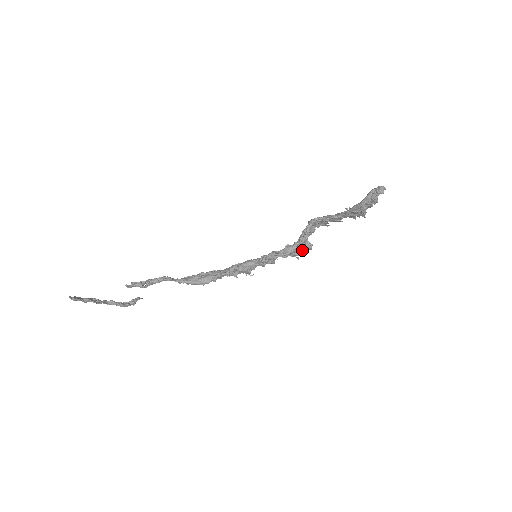
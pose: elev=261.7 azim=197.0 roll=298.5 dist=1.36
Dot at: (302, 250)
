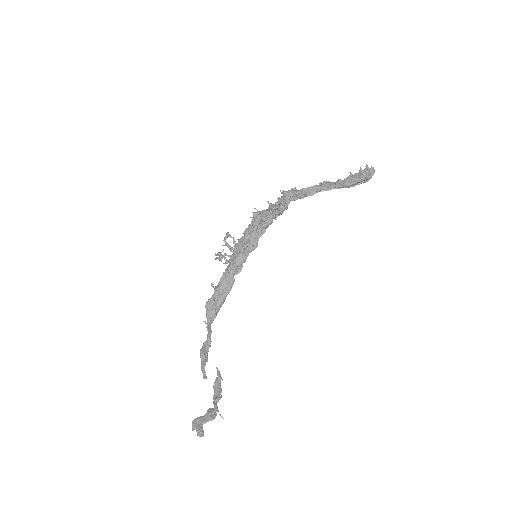
Dot at: occluded
